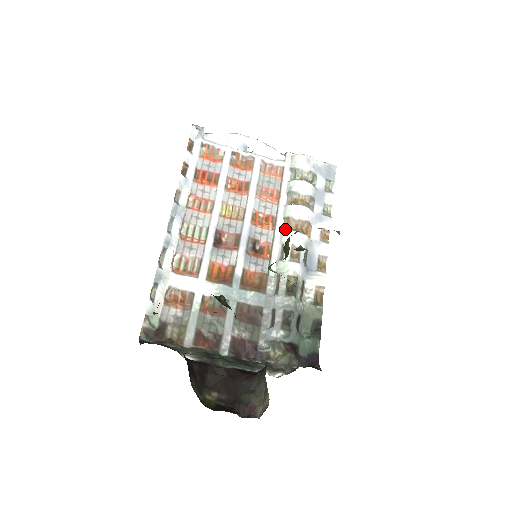
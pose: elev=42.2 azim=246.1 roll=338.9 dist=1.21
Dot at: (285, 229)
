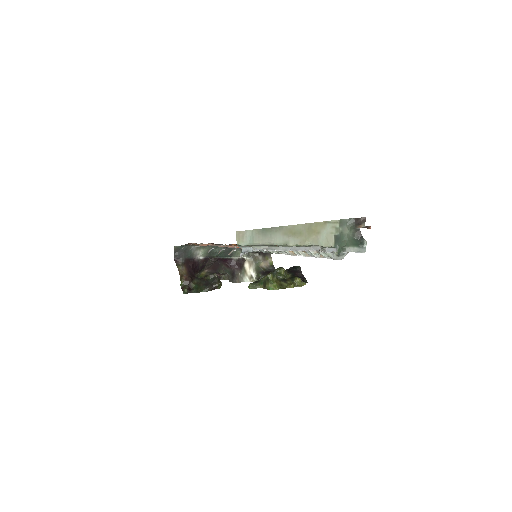
Dot at: occluded
